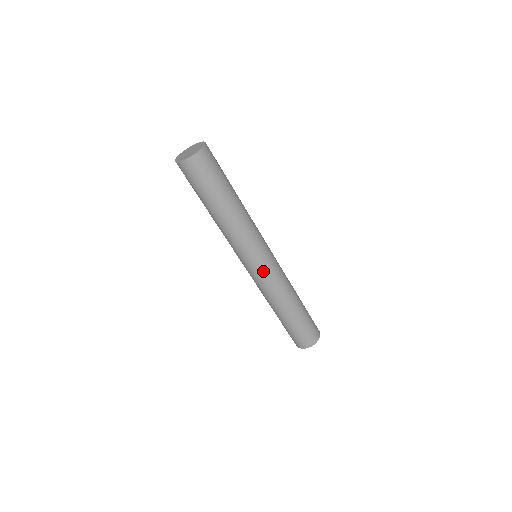
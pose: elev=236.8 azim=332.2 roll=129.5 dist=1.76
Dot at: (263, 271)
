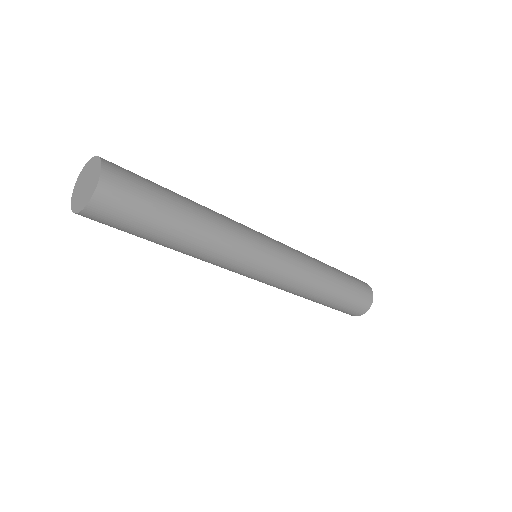
Dot at: (278, 271)
